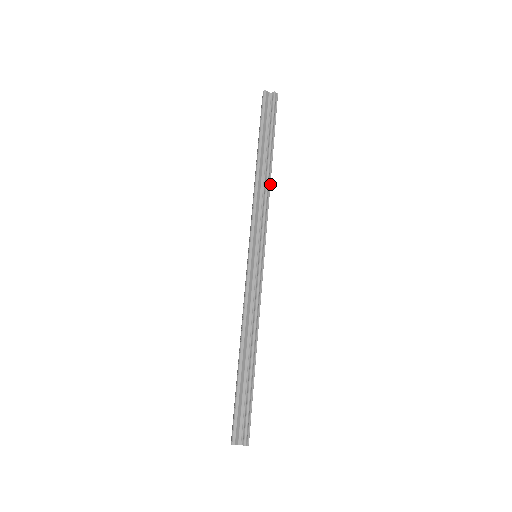
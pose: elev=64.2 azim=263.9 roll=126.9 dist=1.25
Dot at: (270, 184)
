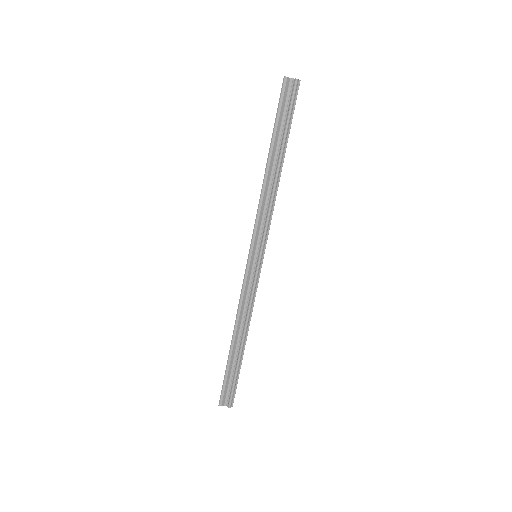
Dot at: occluded
